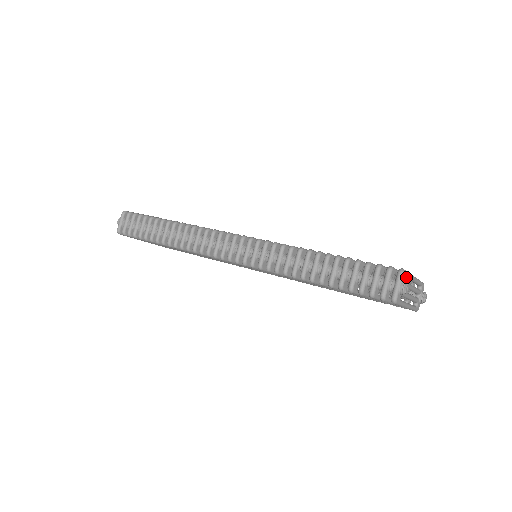
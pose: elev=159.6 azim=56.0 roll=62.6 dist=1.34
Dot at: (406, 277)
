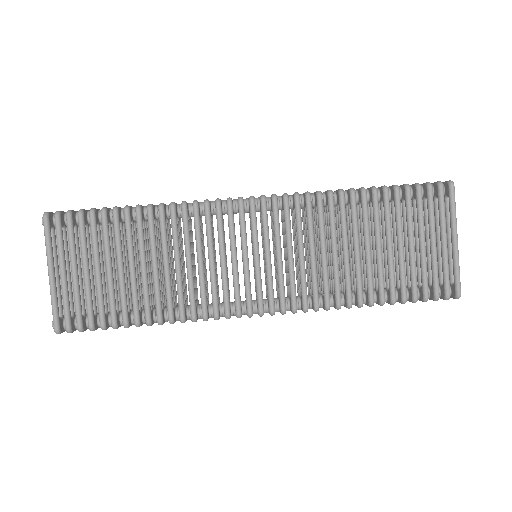
Dot at: (456, 272)
